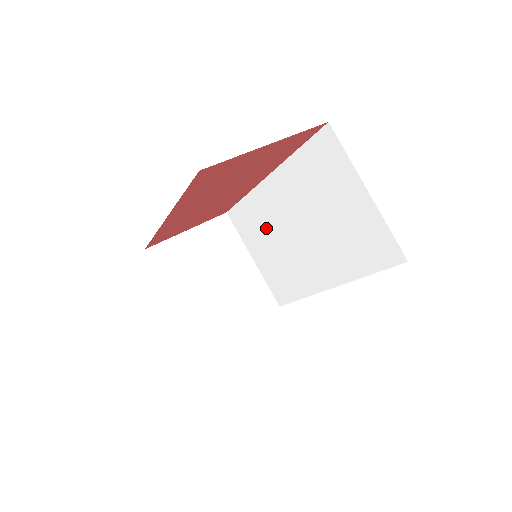
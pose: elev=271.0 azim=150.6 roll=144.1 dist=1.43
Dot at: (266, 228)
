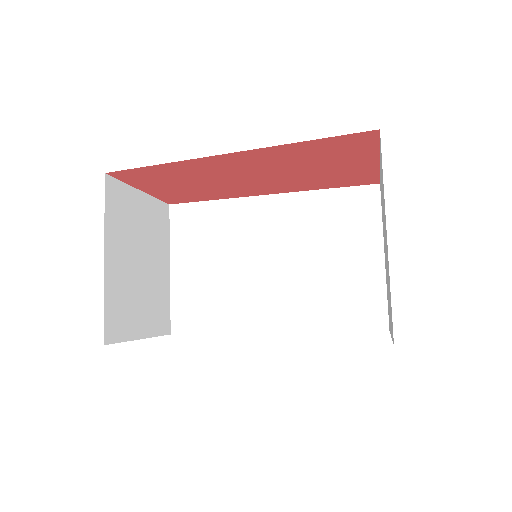
Dot at: (222, 242)
